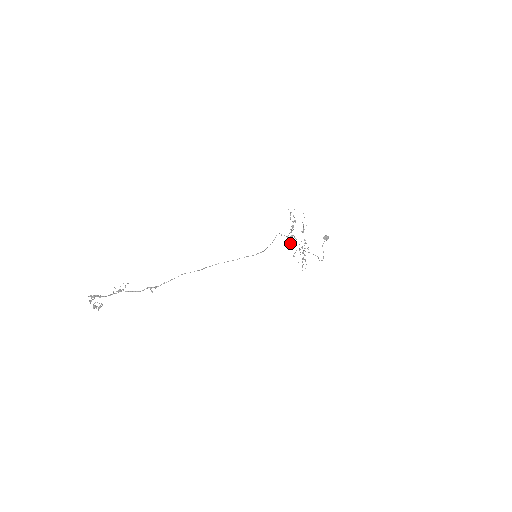
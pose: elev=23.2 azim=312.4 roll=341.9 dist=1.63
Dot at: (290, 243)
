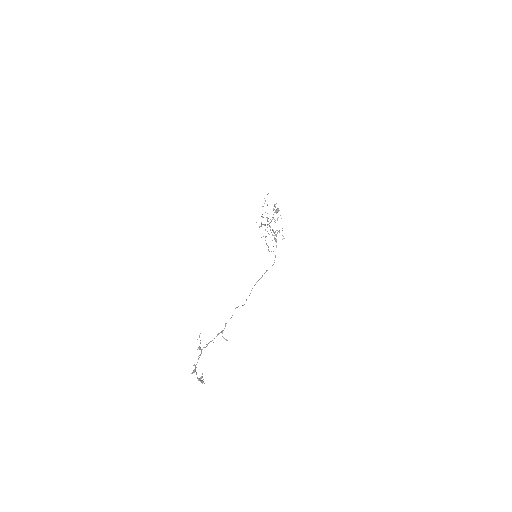
Dot at: (273, 235)
